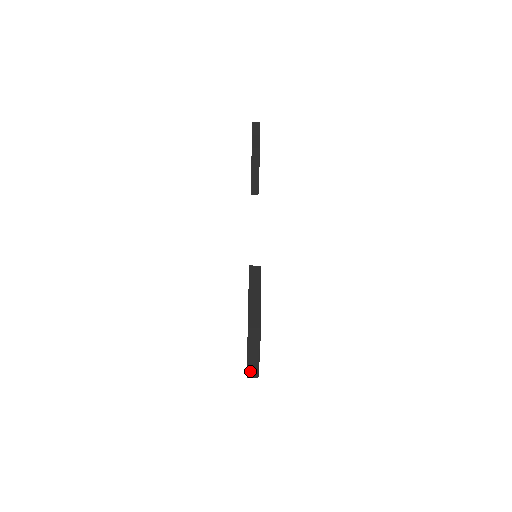
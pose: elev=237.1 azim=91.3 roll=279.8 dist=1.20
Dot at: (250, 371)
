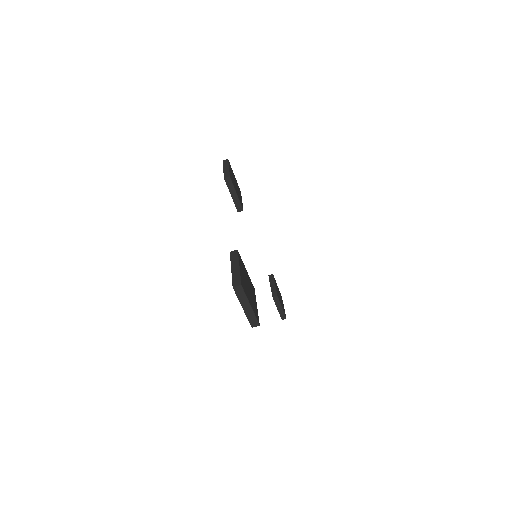
Dot at: (251, 322)
